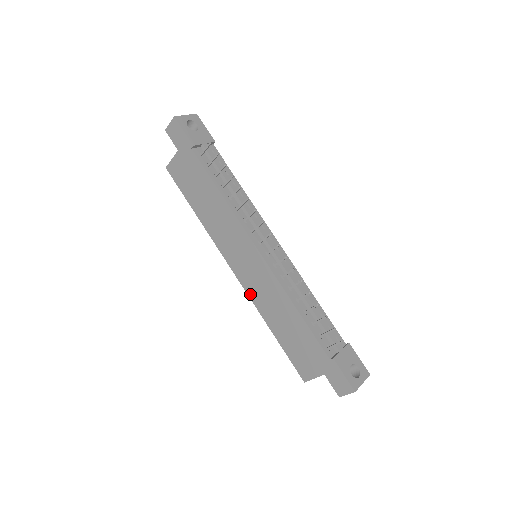
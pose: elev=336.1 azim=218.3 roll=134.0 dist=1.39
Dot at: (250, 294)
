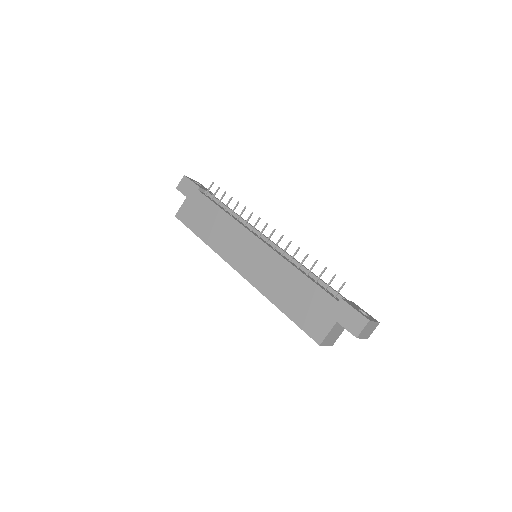
Dot at: (255, 283)
